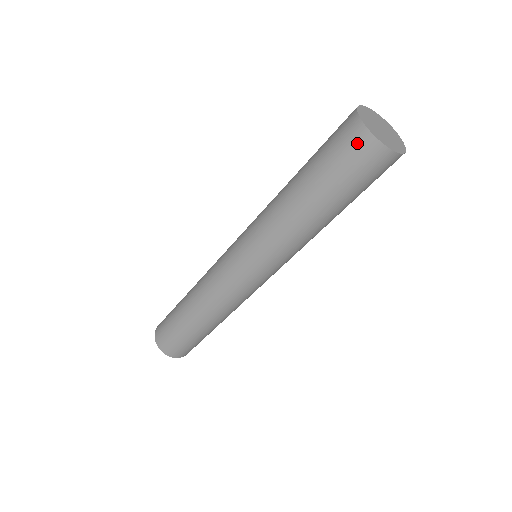
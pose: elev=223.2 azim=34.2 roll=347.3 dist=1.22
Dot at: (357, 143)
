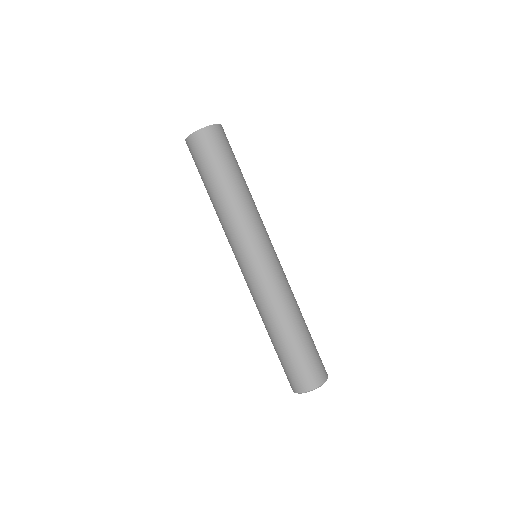
Dot at: (189, 150)
